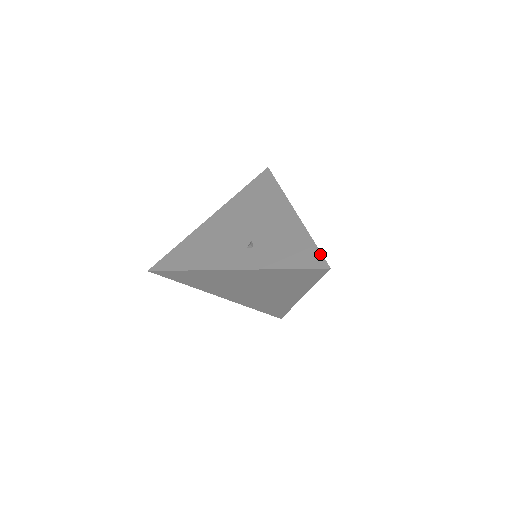
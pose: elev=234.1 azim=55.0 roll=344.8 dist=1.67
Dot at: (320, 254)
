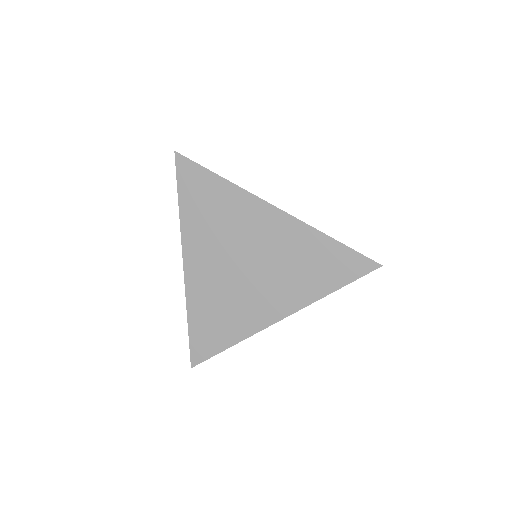
Dot at: occluded
